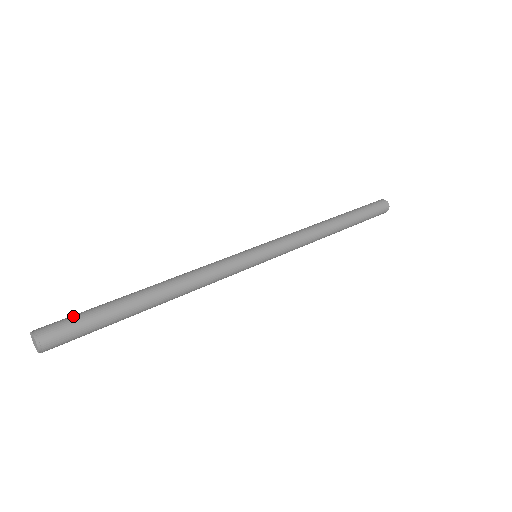
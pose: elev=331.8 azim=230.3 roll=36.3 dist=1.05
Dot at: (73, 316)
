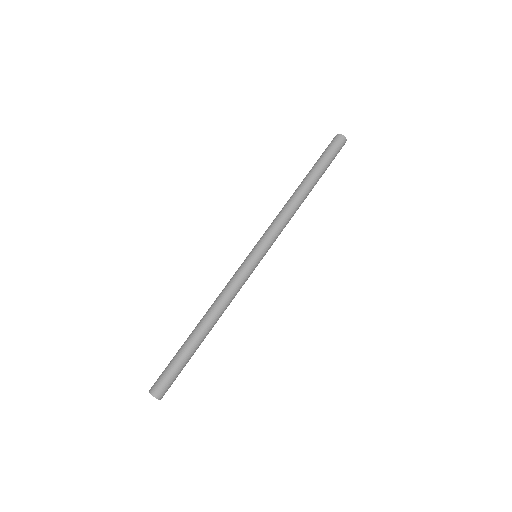
Dot at: (173, 377)
